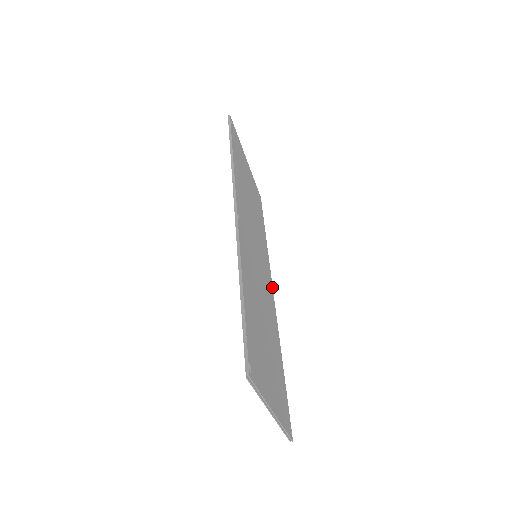
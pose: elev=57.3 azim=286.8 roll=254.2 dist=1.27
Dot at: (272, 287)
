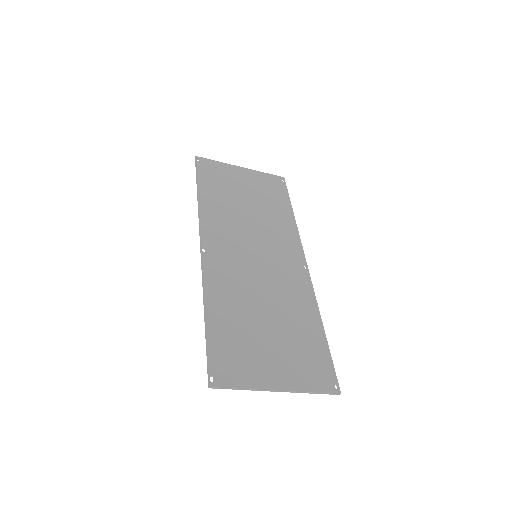
Dot at: (304, 260)
